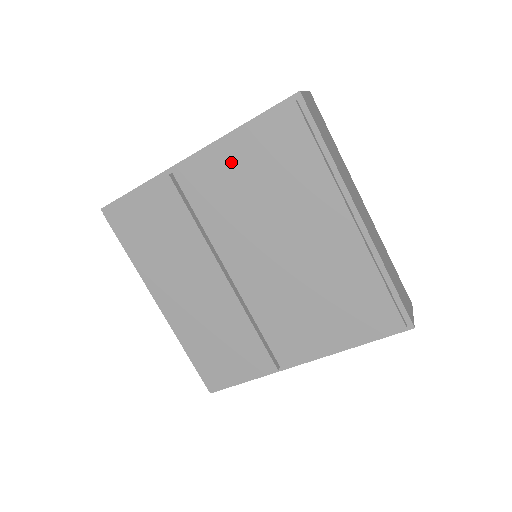
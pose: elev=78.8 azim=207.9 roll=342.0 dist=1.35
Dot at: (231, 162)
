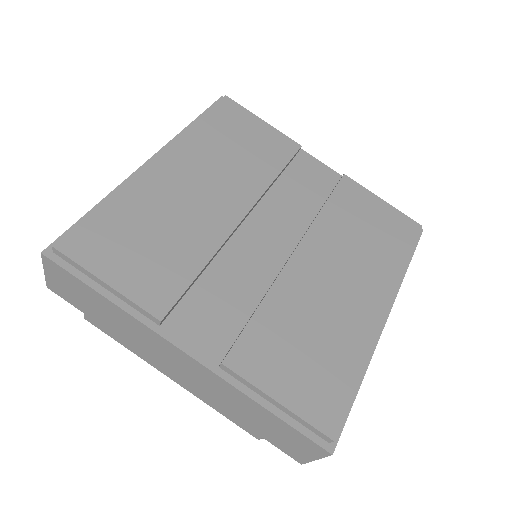
Dot at: (349, 193)
